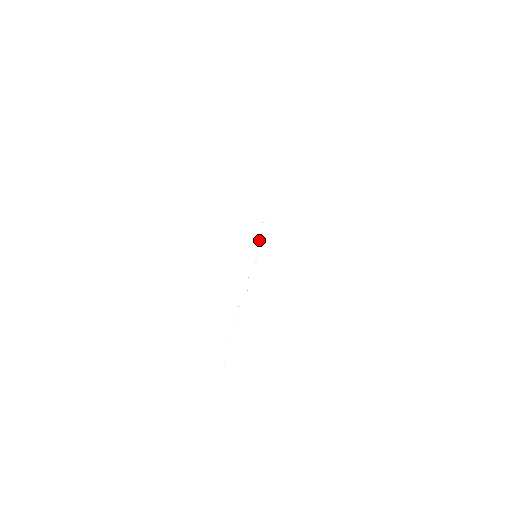
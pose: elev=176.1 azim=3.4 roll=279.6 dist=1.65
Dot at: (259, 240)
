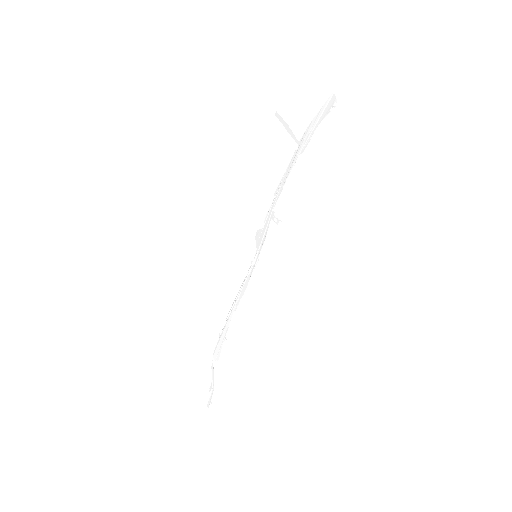
Dot at: (262, 236)
